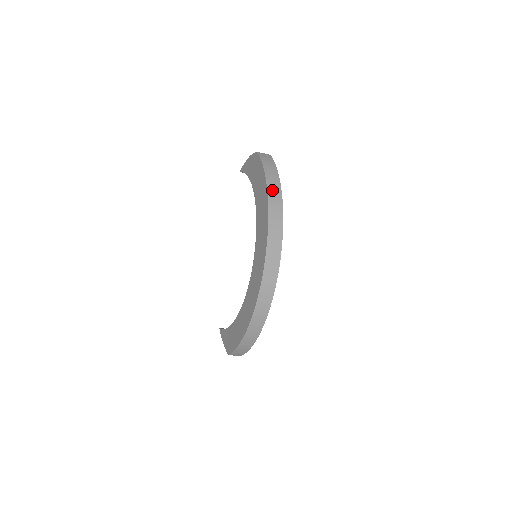
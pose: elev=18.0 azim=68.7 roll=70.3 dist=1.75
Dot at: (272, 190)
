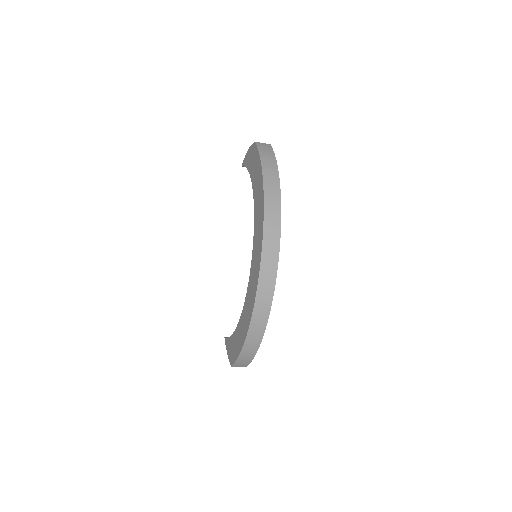
Dot at: (269, 181)
